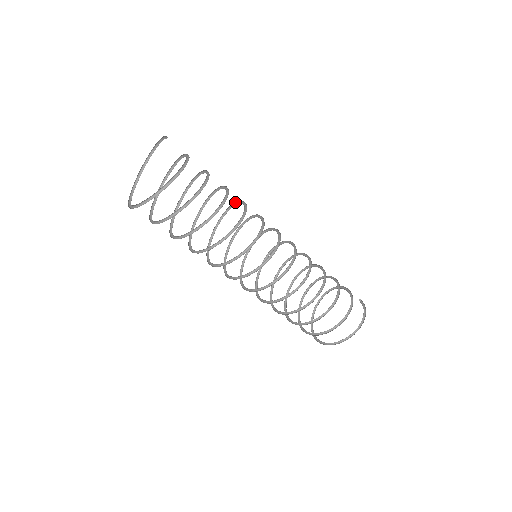
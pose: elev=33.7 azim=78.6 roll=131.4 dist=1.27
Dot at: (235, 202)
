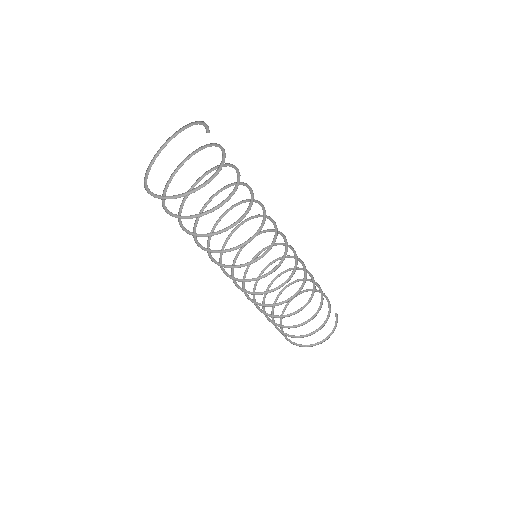
Dot at: occluded
